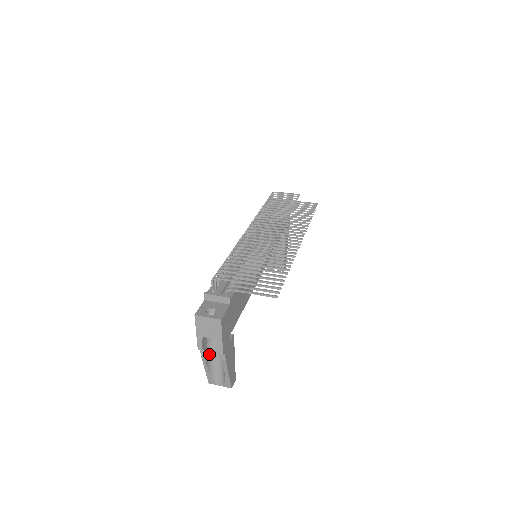
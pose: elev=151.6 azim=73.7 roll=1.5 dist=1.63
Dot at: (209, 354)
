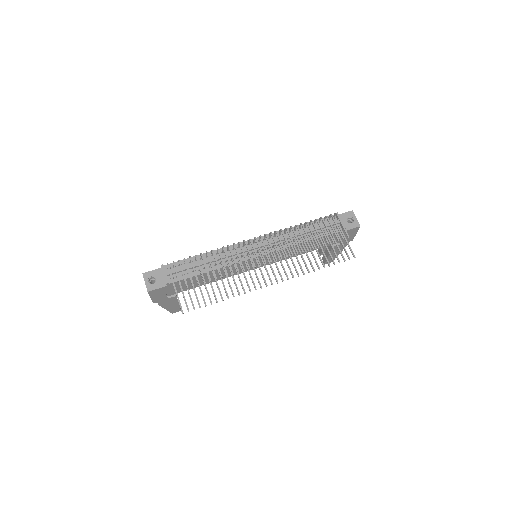
Dot at: occluded
